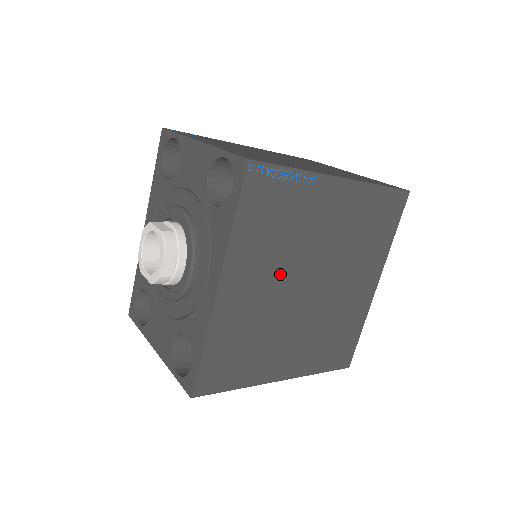
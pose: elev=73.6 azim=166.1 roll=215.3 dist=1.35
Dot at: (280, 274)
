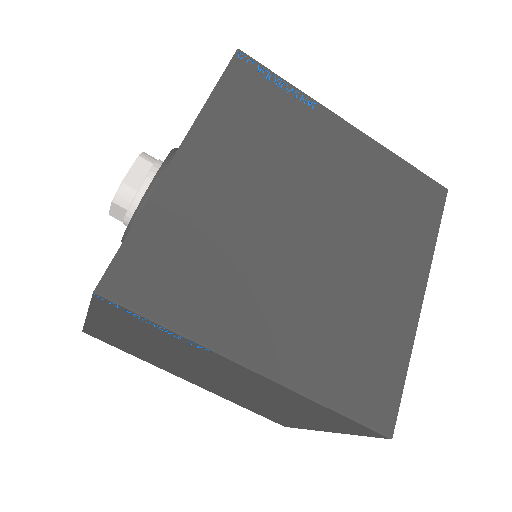
Dot at: (266, 185)
